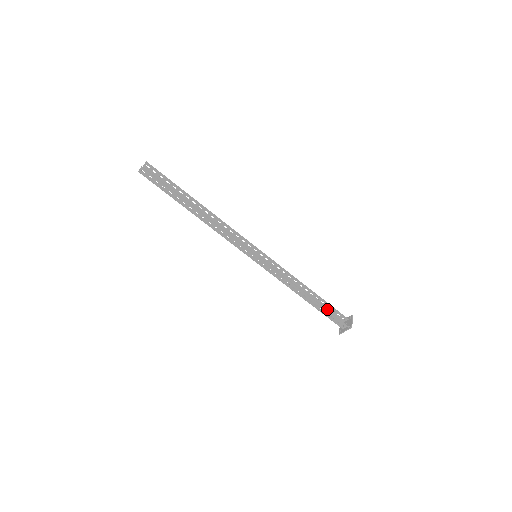
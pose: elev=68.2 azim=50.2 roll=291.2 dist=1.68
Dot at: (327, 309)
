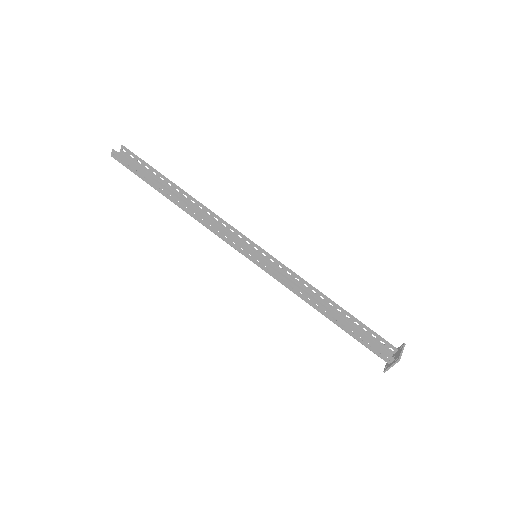
Dot at: (365, 334)
